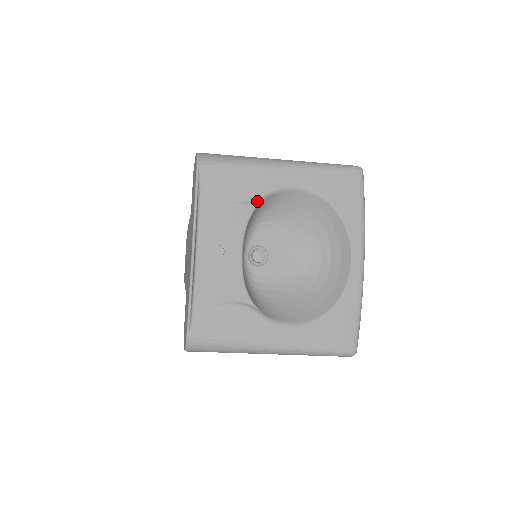
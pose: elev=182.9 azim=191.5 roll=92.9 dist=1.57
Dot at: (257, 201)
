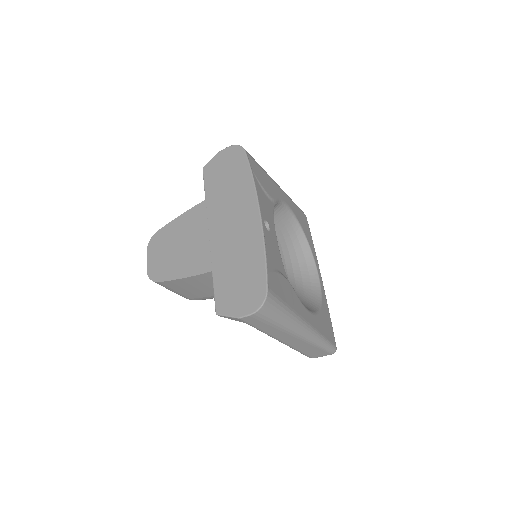
Dot at: (274, 202)
